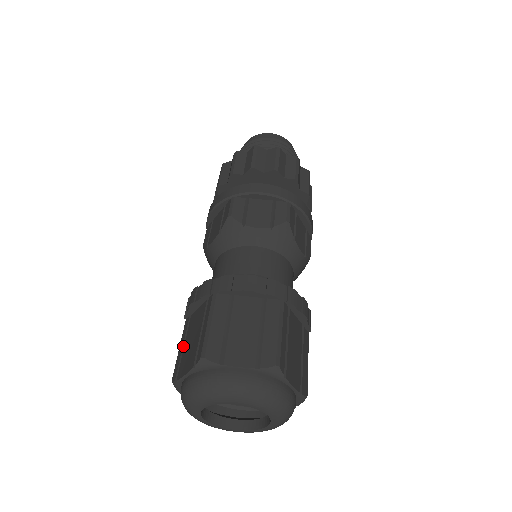
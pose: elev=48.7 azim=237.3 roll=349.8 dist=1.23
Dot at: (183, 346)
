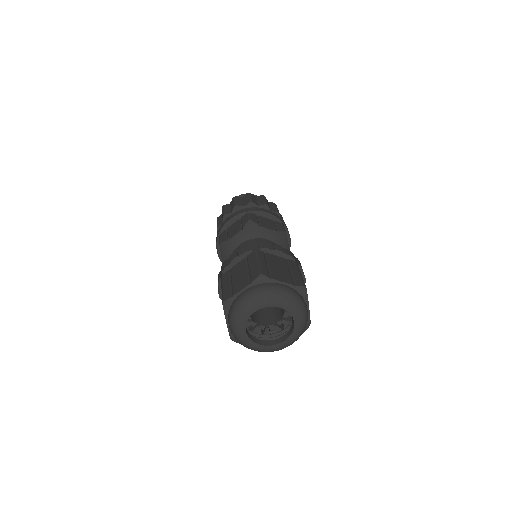
Dot at: occluded
